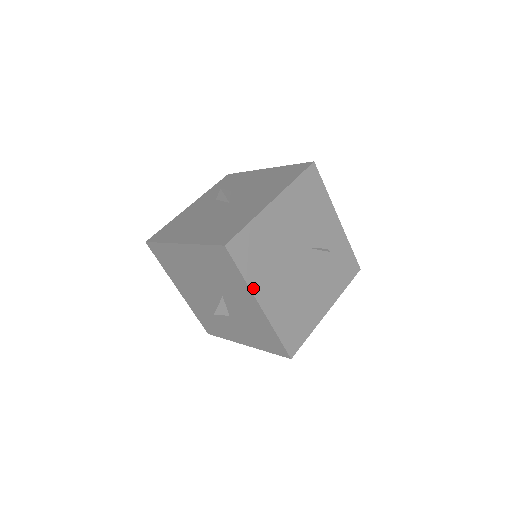
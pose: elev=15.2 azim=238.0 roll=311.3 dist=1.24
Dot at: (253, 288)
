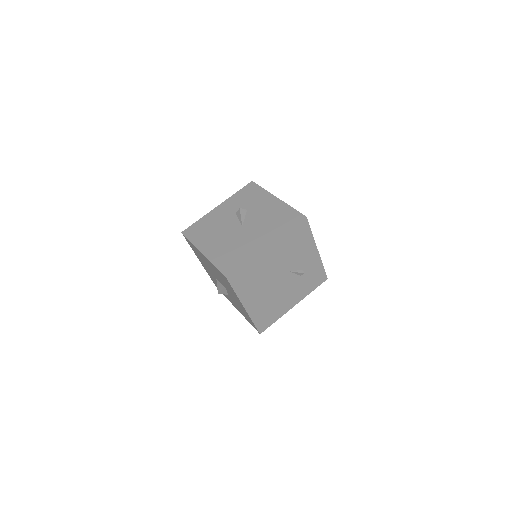
Dot at: (242, 299)
